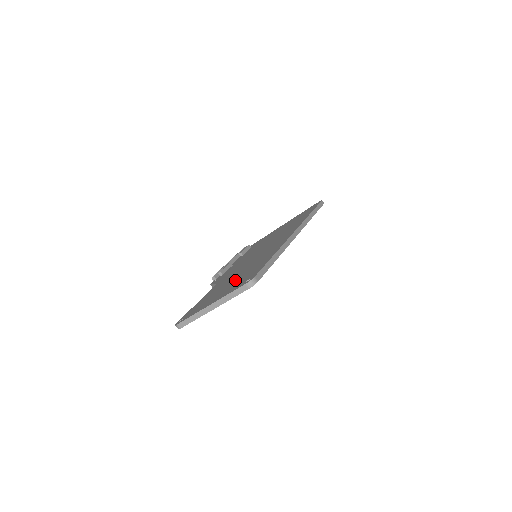
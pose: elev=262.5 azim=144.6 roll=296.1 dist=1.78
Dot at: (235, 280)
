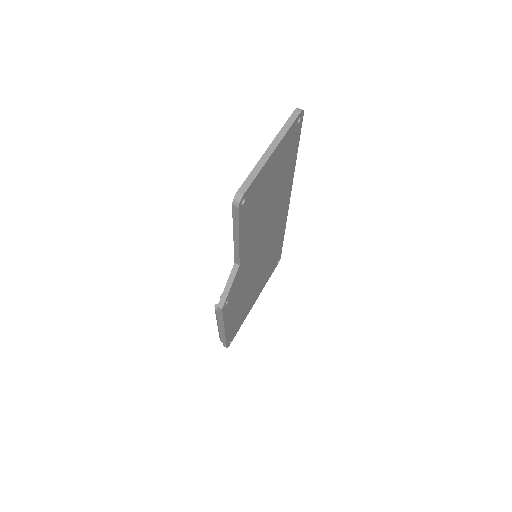
Dot at: occluded
